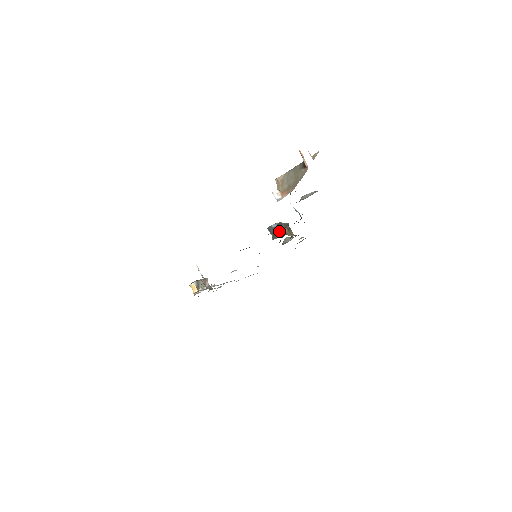
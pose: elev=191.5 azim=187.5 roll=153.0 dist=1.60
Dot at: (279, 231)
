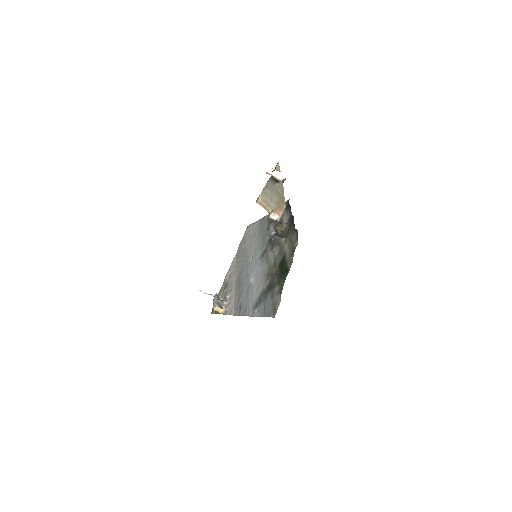
Dot at: (293, 240)
